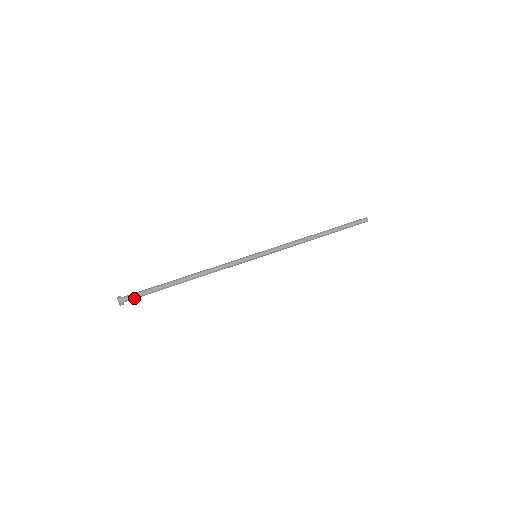
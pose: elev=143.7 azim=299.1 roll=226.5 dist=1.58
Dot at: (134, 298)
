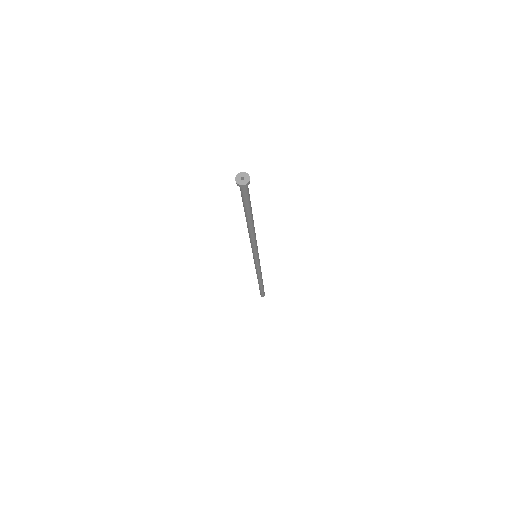
Dot at: (247, 191)
